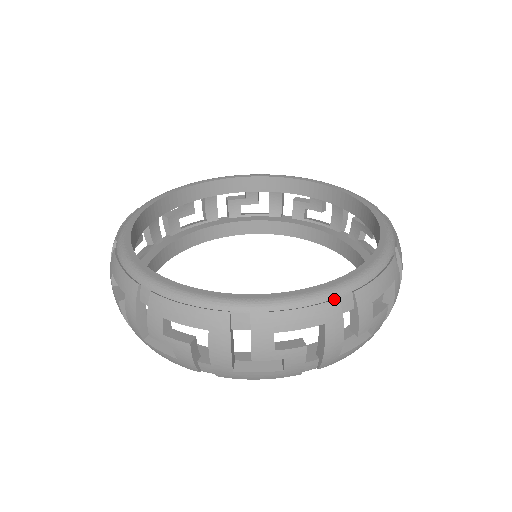
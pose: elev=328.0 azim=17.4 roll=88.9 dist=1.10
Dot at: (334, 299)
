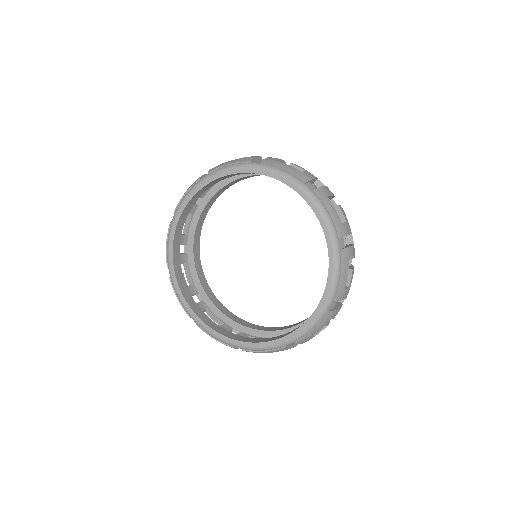
Dot at: (327, 313)
